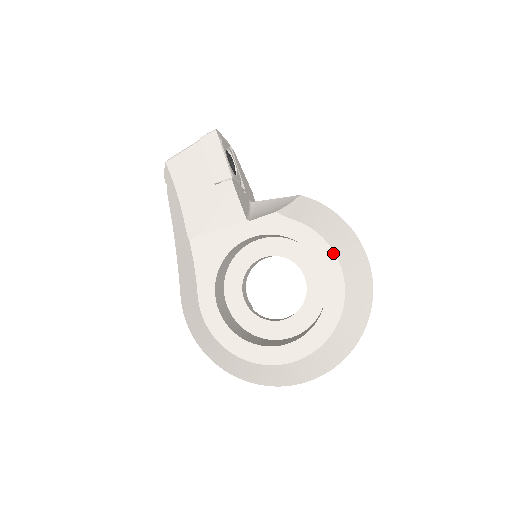
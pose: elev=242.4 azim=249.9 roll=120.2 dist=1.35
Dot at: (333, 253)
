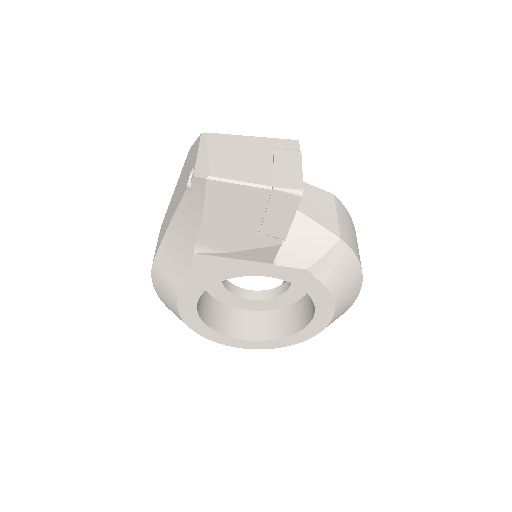
Dot at: (333, 312)
